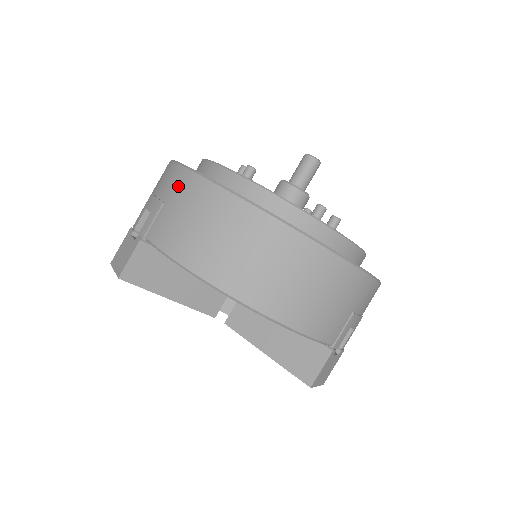
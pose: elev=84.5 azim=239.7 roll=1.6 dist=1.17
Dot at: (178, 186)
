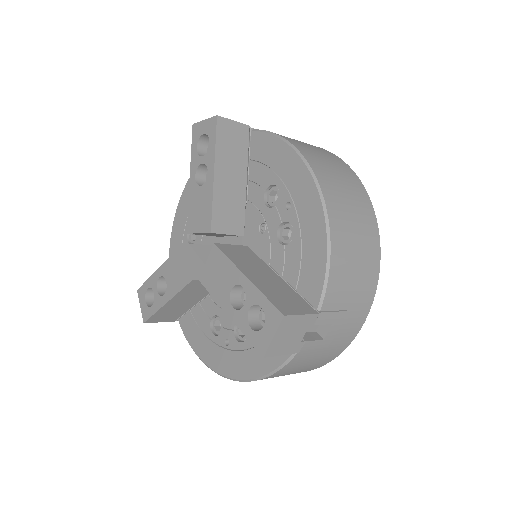
Dot at: occluded
